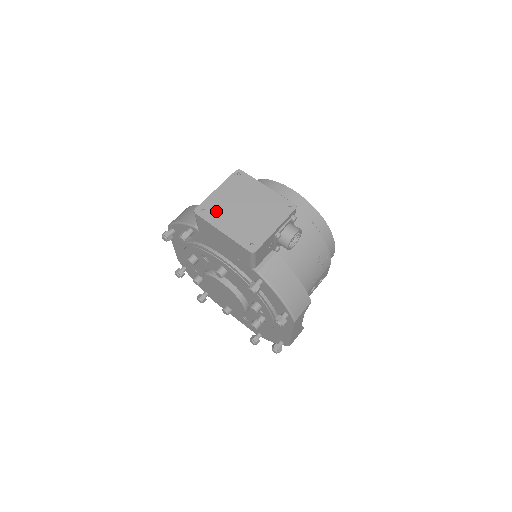
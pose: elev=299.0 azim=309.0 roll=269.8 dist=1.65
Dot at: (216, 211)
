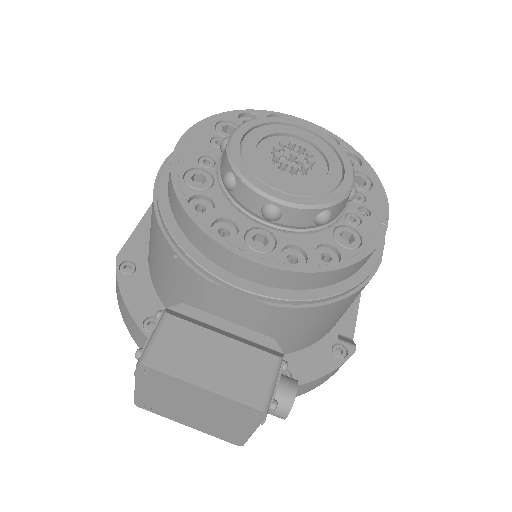
Dot at: (160, 408)
